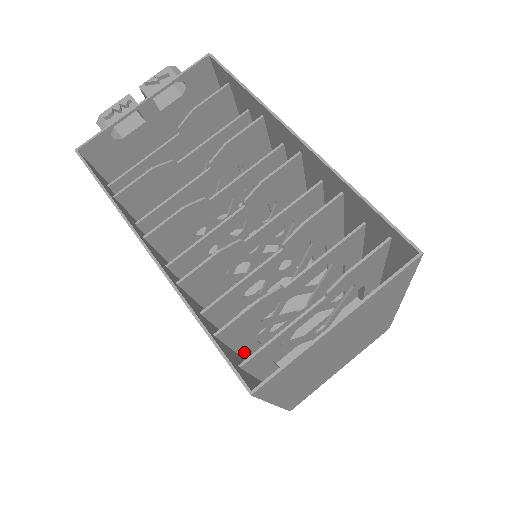
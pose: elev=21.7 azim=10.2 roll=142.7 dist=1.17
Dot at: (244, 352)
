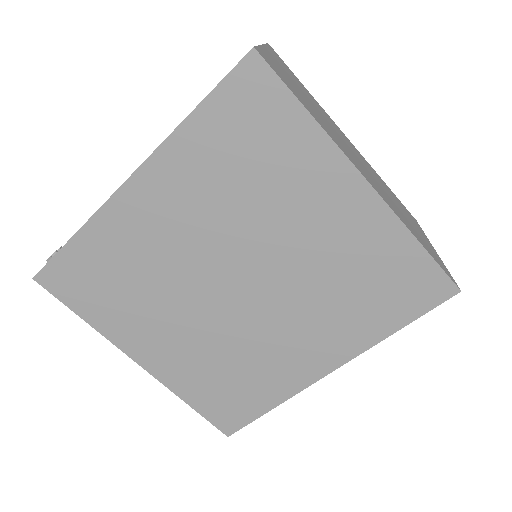
Dot at: (299, 210)
